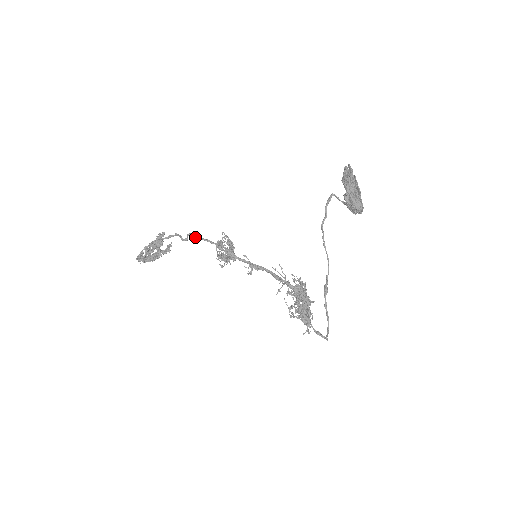
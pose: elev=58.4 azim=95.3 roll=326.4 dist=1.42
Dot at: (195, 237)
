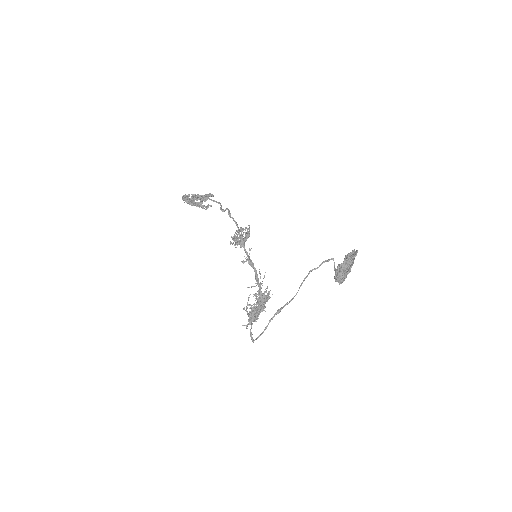
Dot at: (230, 214)
